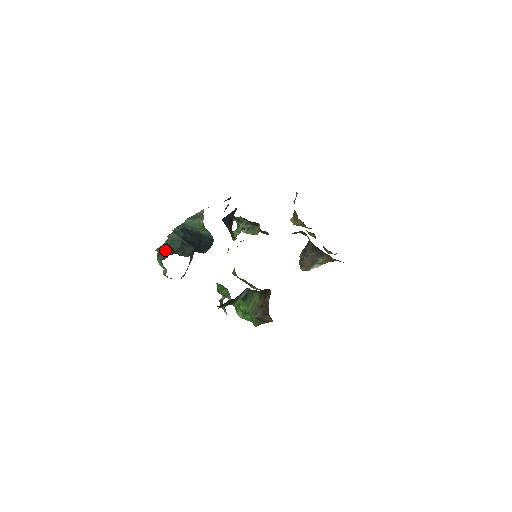
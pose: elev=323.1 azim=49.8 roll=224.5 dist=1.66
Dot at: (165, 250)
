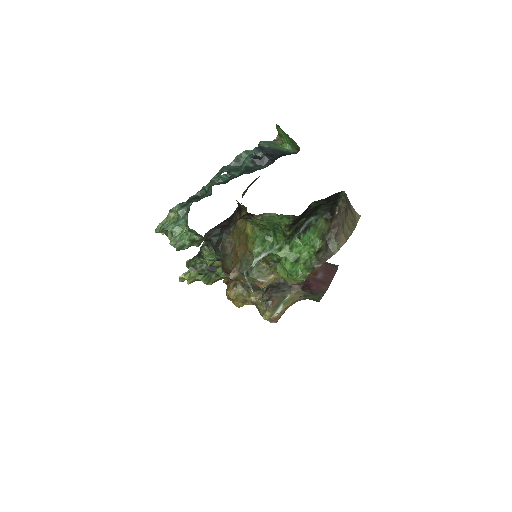
Dot at: (212, 185)
